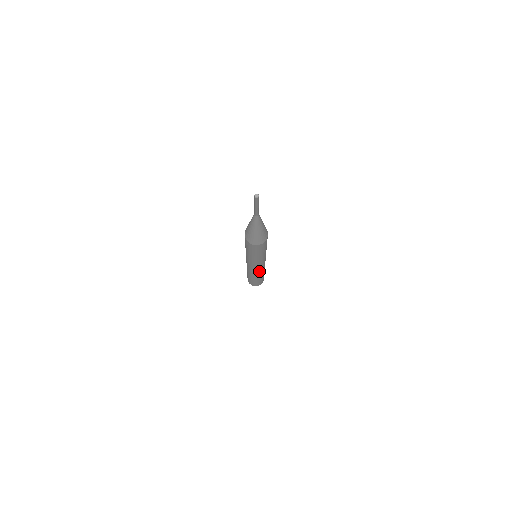
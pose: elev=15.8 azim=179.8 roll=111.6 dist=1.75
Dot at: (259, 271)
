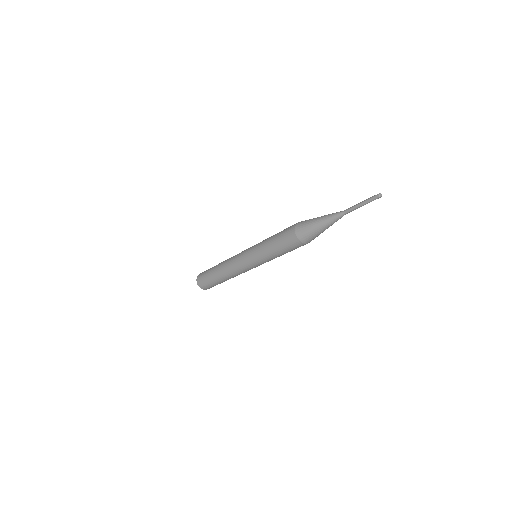
Dot at: (237, 271)
